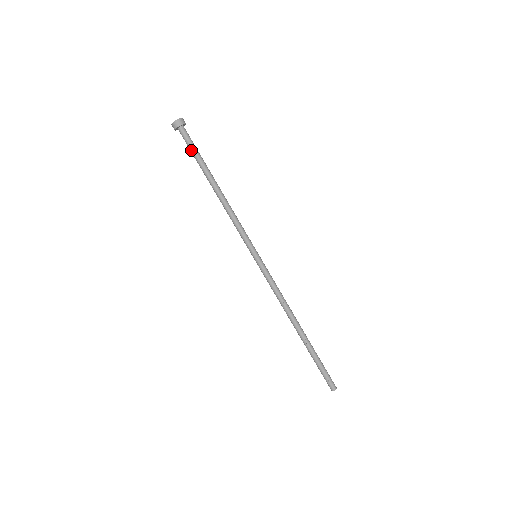
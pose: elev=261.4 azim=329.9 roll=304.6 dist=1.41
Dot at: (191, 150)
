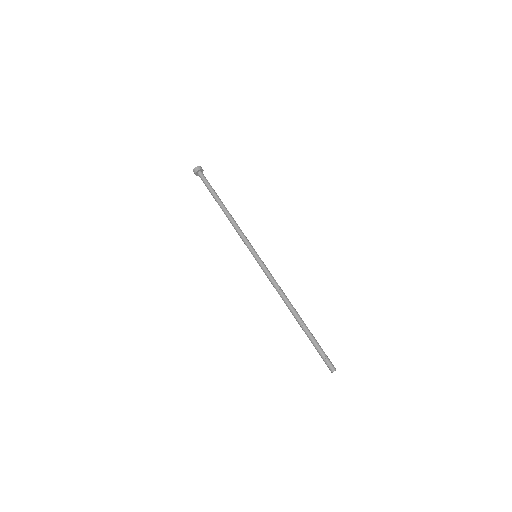
Dot at: (206, 186)
